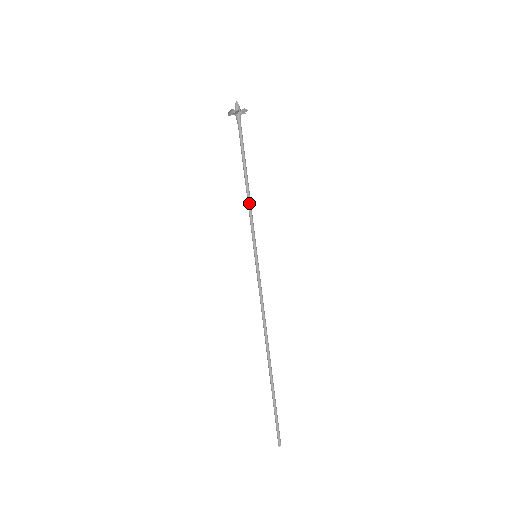
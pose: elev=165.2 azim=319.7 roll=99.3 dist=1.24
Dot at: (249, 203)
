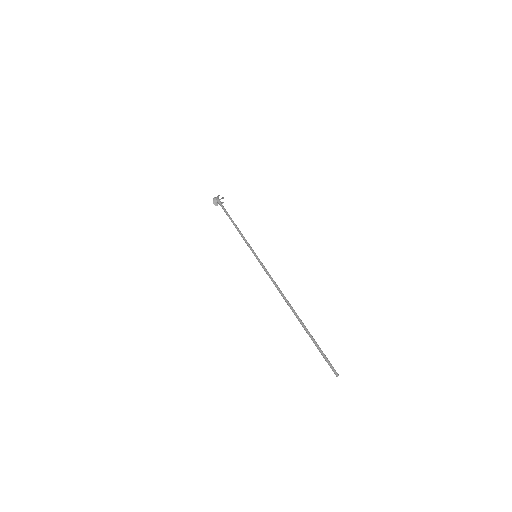
Dot at: (240, 232)
